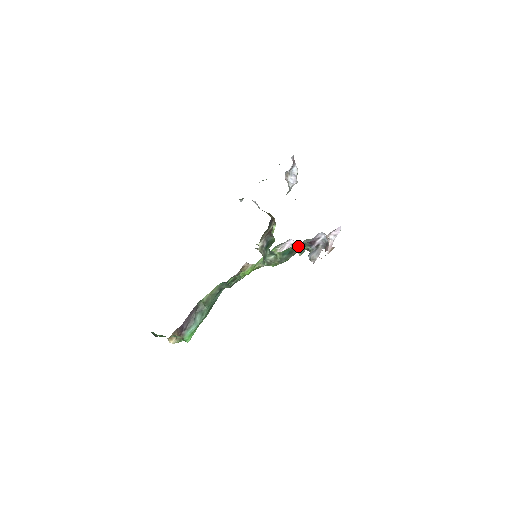
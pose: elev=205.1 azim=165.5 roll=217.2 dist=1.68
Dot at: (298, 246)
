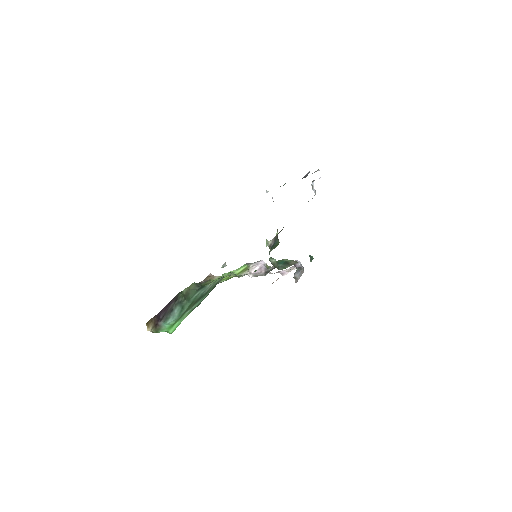
Dot at: (291, 260)
